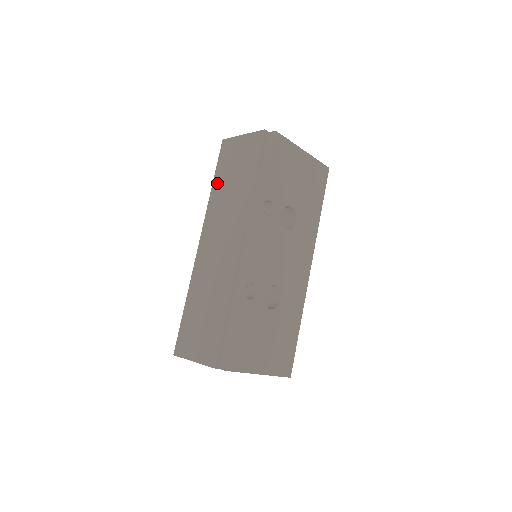
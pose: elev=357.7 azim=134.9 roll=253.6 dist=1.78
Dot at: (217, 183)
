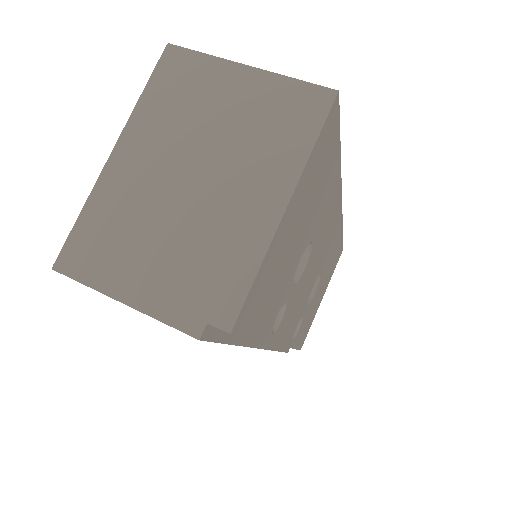
Dot at: occluded
